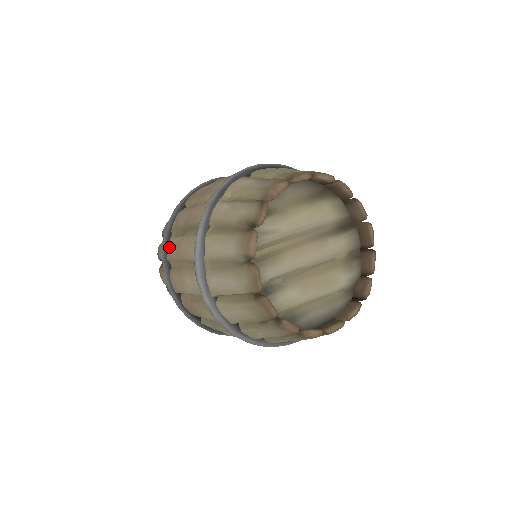
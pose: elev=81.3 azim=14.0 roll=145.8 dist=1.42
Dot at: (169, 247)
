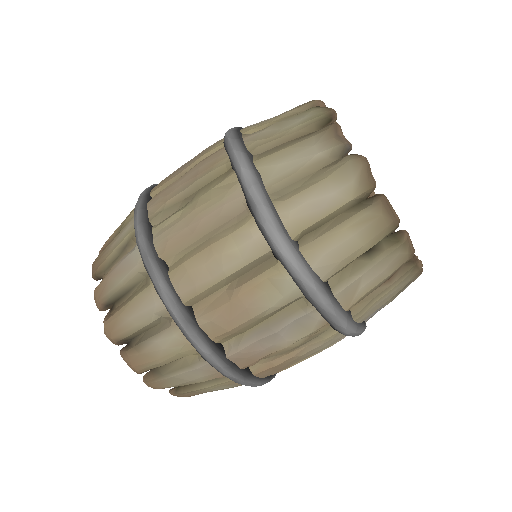
Dot at: (160, 235)
